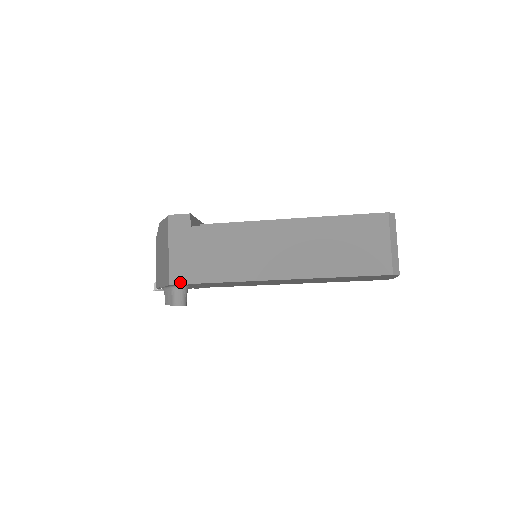
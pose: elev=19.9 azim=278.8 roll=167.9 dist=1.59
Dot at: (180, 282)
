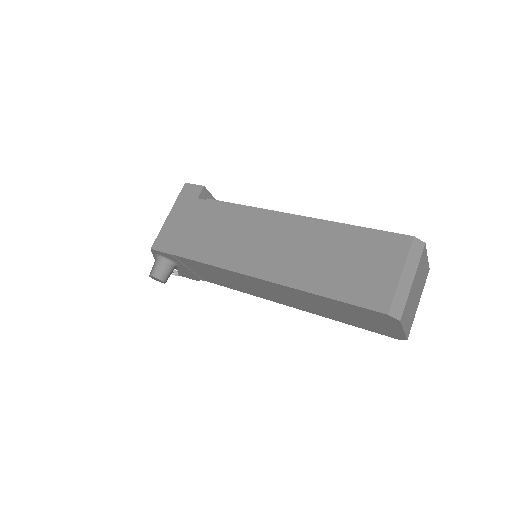
Dot at: (161, 249)
